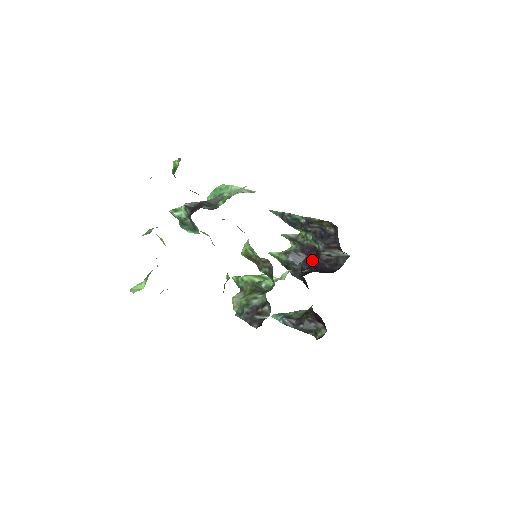
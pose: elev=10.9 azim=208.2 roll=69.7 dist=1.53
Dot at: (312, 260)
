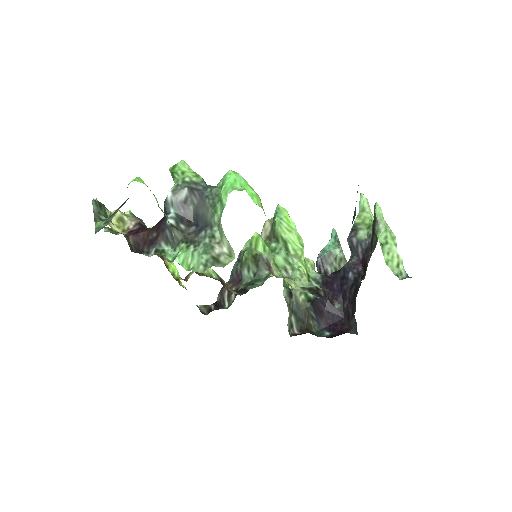
Dot at: (350, 277)
